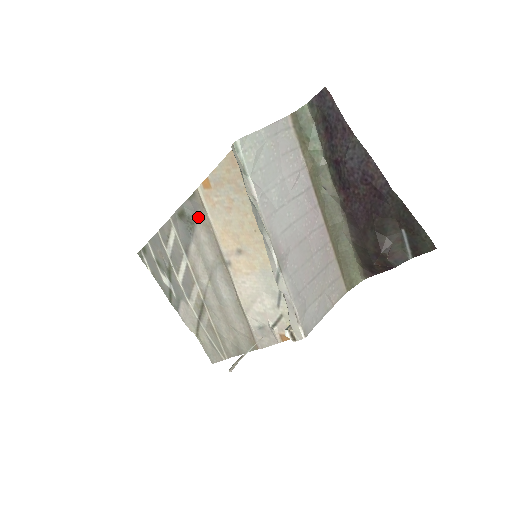
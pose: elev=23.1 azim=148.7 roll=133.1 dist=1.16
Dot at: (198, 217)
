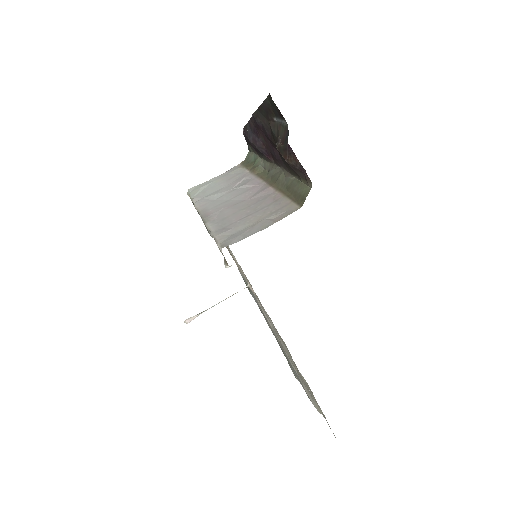
Dot at: occluded
